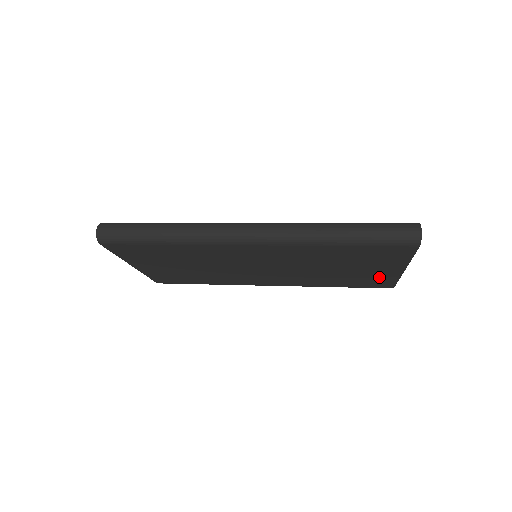
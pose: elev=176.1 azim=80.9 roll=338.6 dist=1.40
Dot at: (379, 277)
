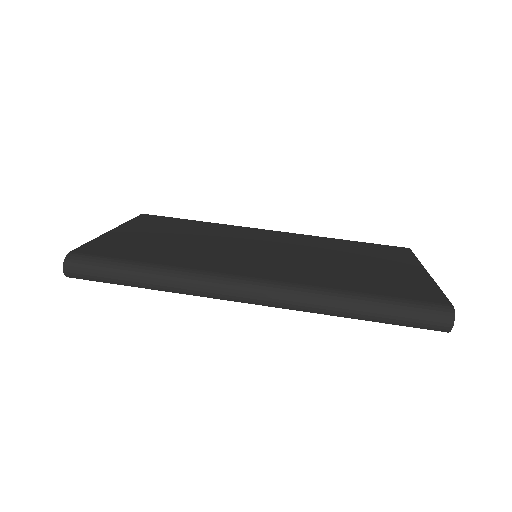
Dot at: occluded
